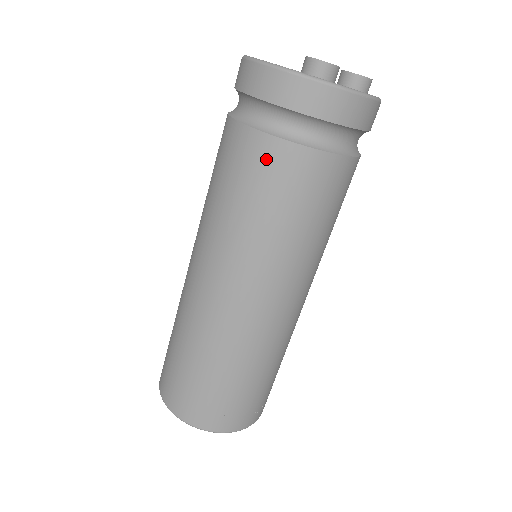
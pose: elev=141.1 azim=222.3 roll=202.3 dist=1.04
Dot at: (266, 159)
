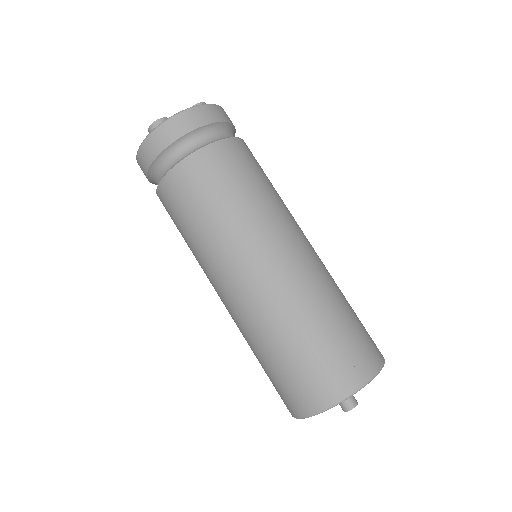
Dot at: (170, 193)
